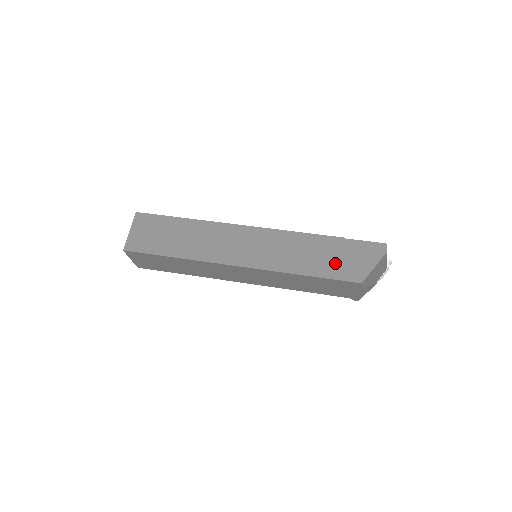
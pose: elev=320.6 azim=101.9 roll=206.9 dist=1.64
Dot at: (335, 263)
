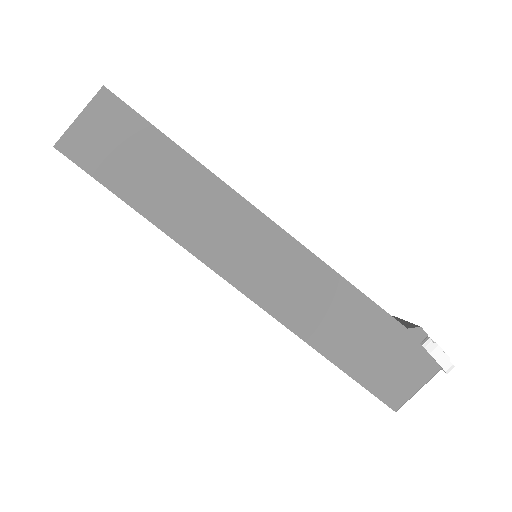
Dot at: occluded
